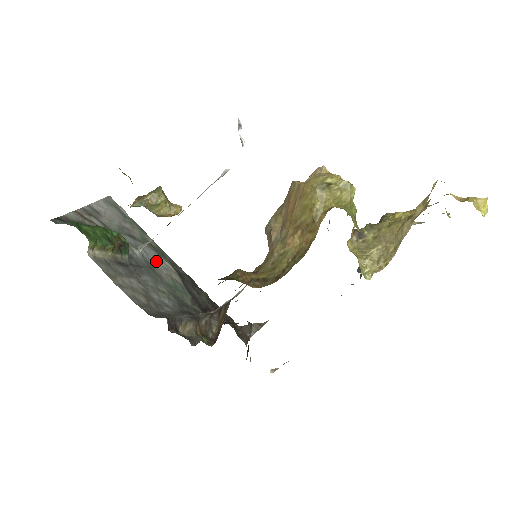
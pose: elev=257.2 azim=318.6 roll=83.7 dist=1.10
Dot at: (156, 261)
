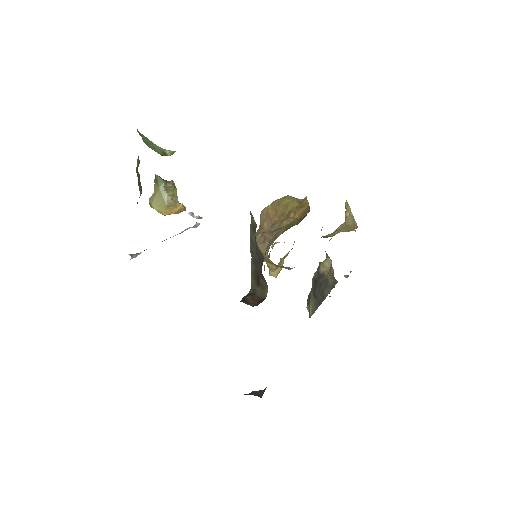
Dot at: occluded
